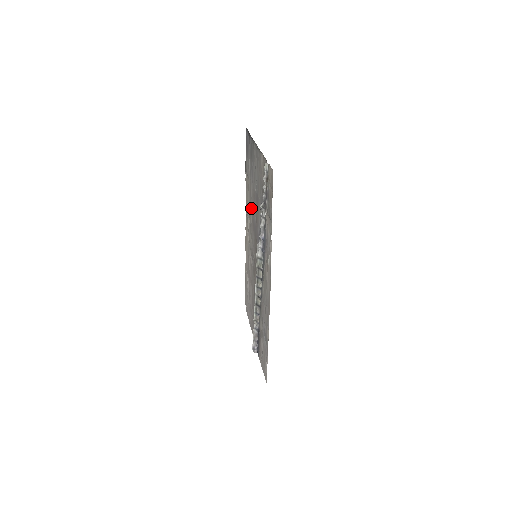
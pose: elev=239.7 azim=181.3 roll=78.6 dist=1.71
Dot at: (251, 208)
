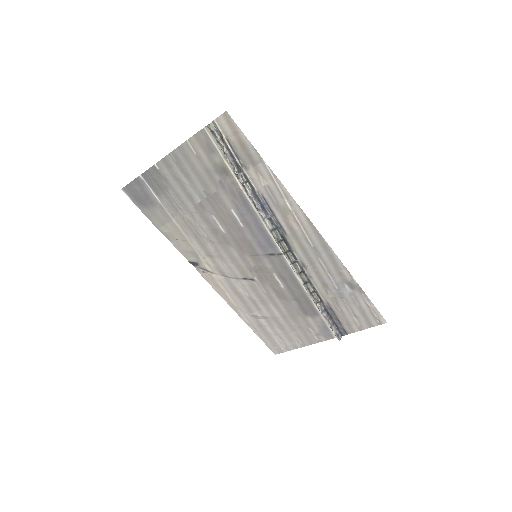
Dot at: (204, 235)
